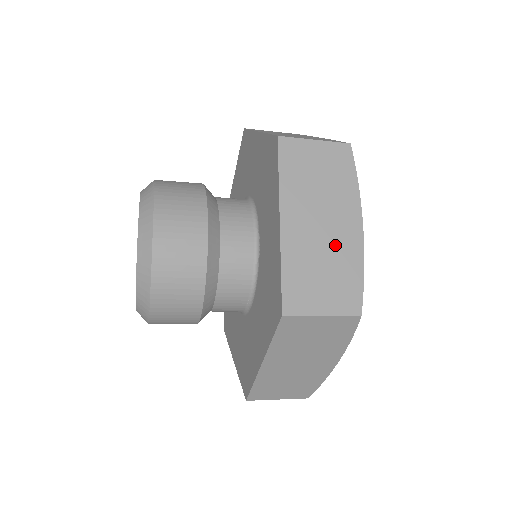
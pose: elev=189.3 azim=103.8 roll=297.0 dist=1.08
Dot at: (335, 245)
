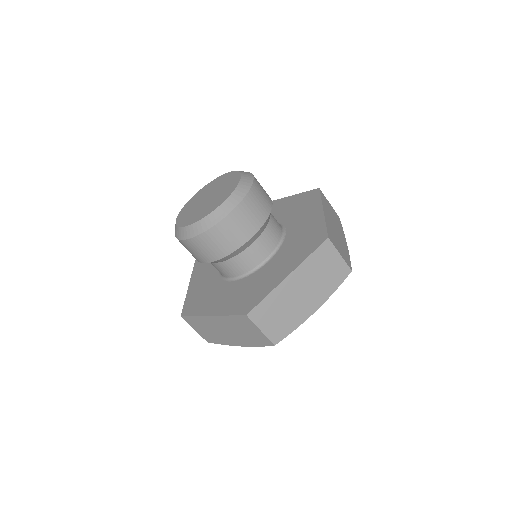
Dot at: (340, 239)
